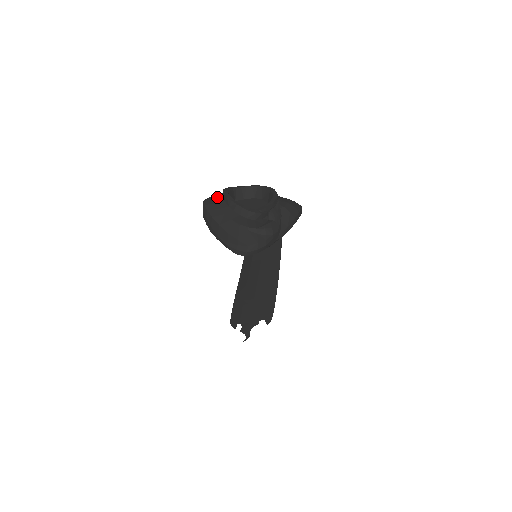
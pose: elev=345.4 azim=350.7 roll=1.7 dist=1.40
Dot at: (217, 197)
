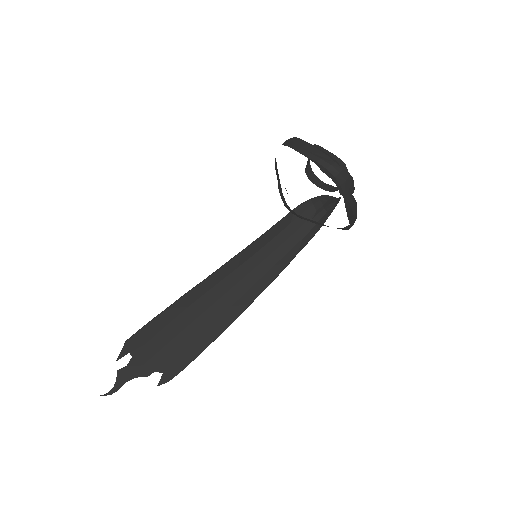
Dot at: occluded
